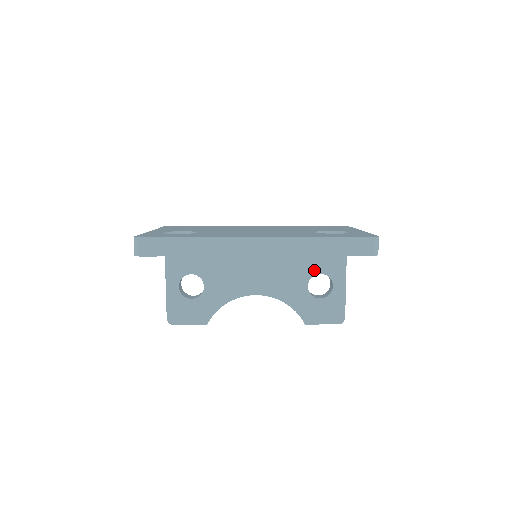
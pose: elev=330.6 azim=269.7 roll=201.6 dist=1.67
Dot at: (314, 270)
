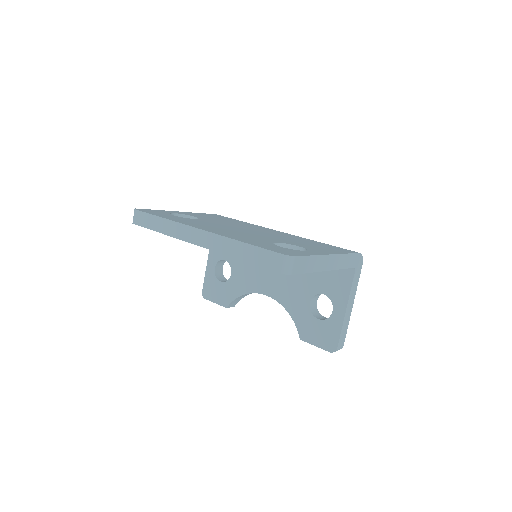
Dot at: (319, 289)
